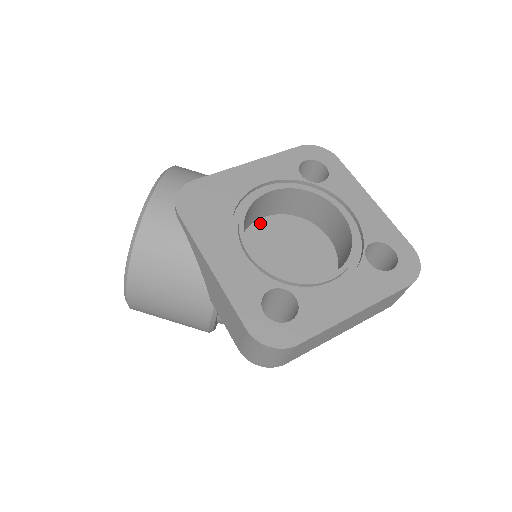
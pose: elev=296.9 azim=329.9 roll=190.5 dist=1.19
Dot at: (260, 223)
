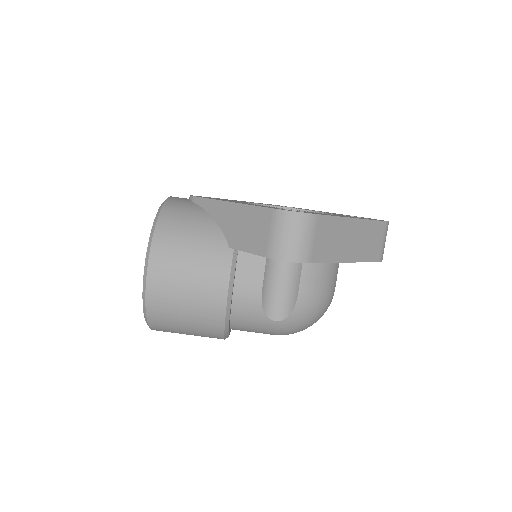
Dot at: occluded
